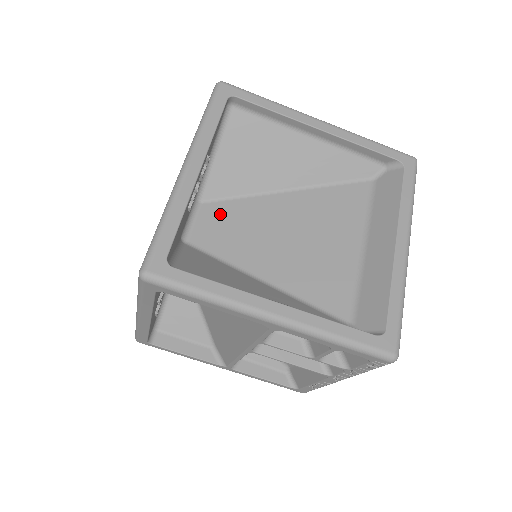
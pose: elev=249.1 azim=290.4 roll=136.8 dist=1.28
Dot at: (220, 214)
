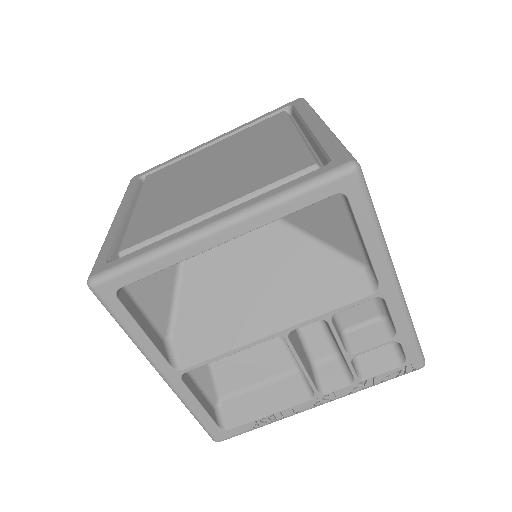
Dot at: occluded
